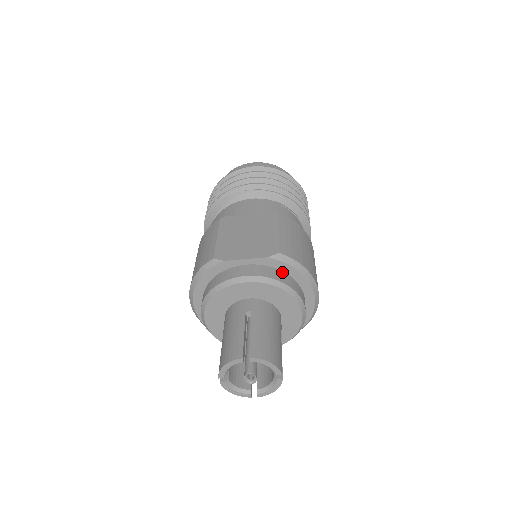
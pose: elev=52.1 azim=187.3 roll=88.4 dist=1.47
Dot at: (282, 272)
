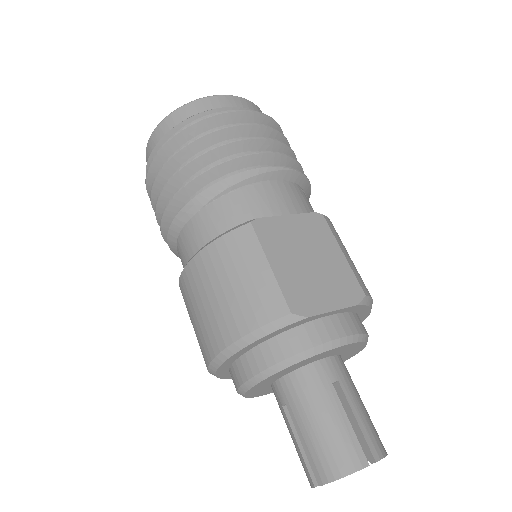
Dot at: (357, 315)
